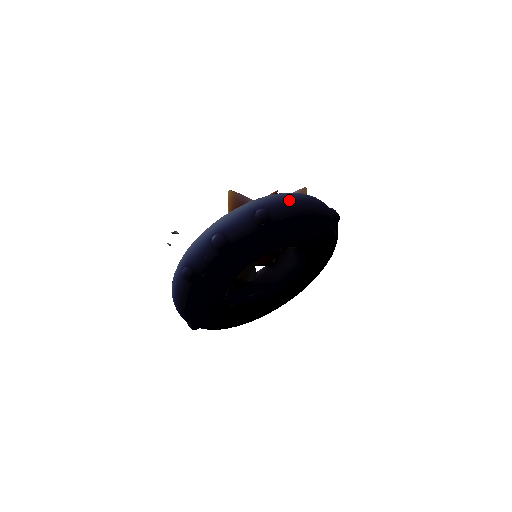
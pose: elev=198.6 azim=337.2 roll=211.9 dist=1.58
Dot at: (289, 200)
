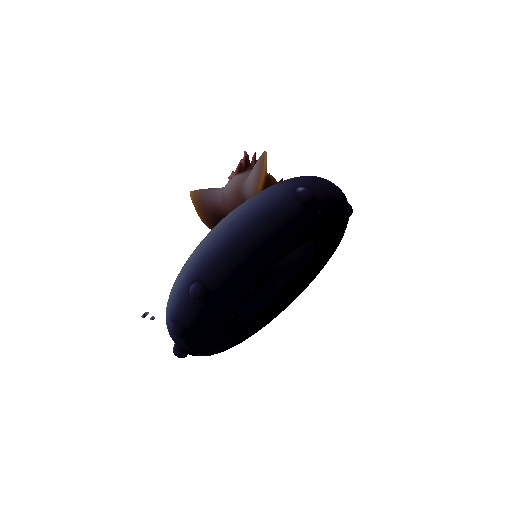
Dot at: (221, 248)
